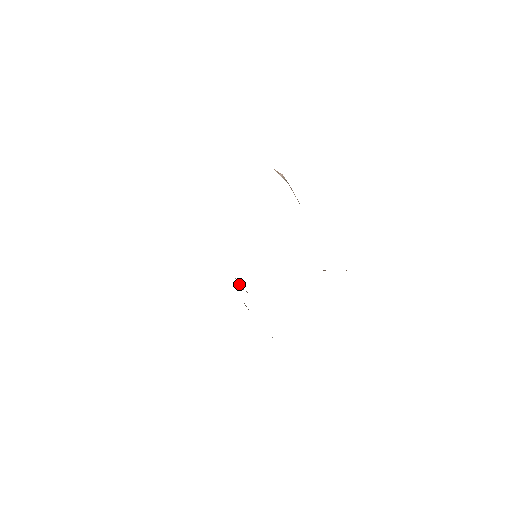
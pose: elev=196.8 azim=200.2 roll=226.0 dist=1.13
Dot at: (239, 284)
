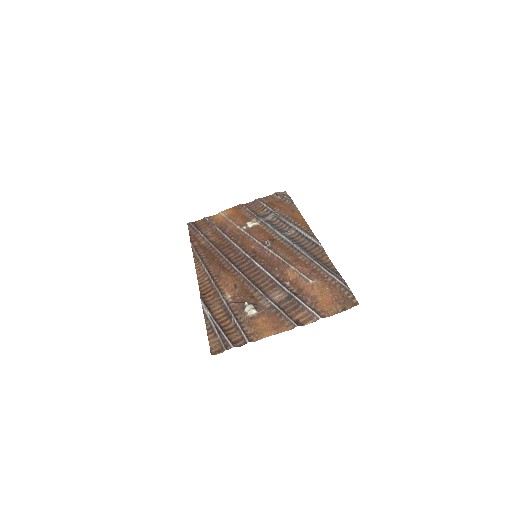
Dot at: (253, 226)
